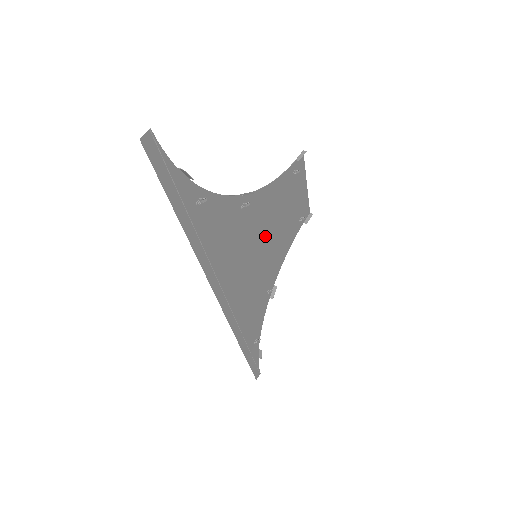
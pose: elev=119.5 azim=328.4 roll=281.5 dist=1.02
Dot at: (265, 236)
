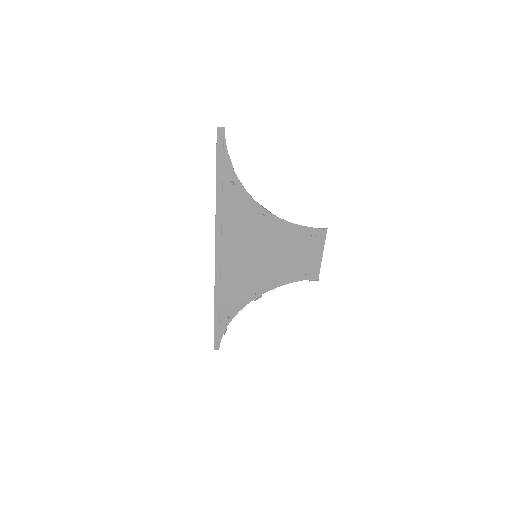
Dot at: (269, 251)
